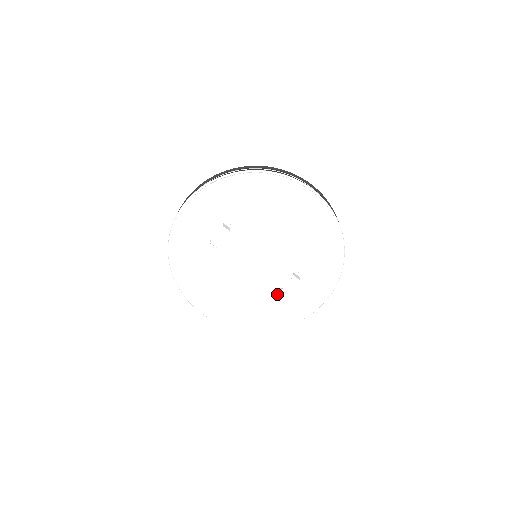
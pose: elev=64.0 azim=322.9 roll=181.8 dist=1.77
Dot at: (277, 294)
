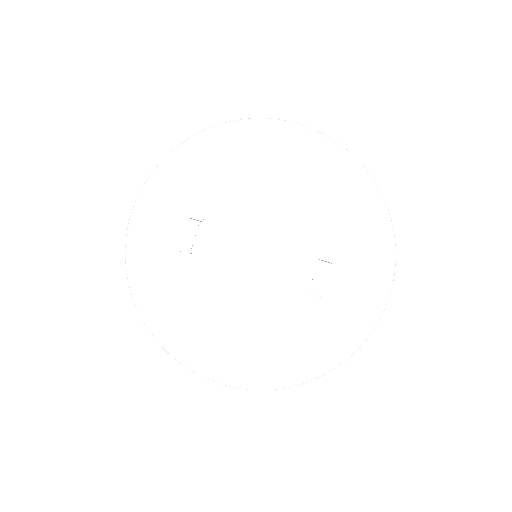
Dot at: (308, 305)
